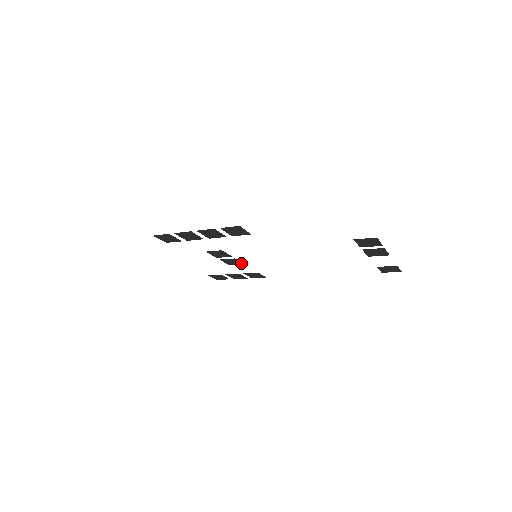
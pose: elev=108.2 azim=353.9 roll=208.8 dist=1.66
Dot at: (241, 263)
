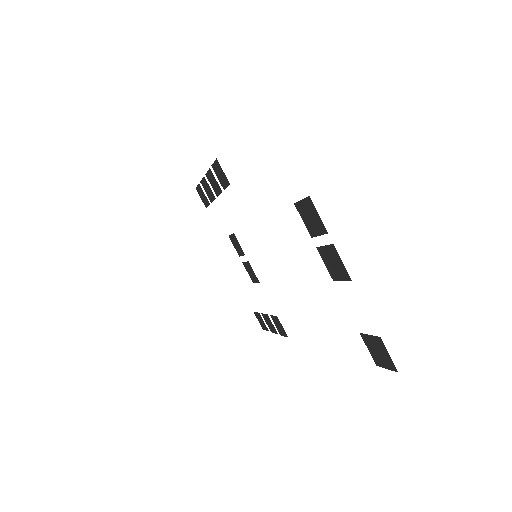
Dot at: (257, 279)
